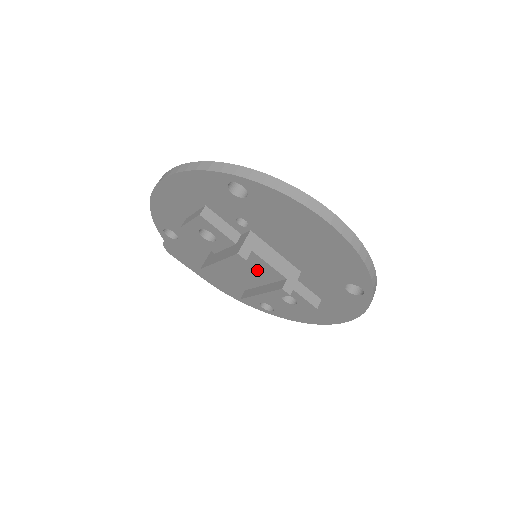
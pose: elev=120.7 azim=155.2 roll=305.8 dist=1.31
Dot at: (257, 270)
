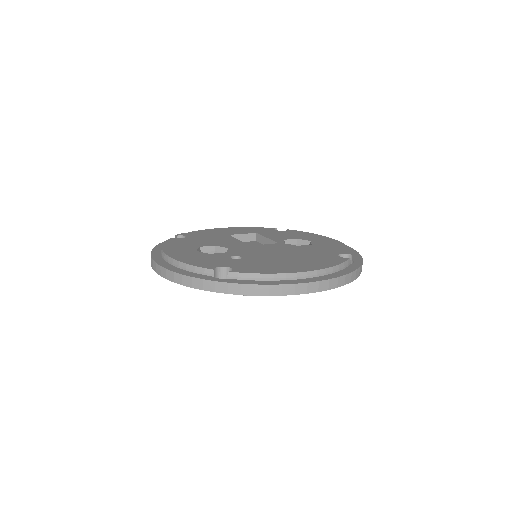
Dot at: occluded
